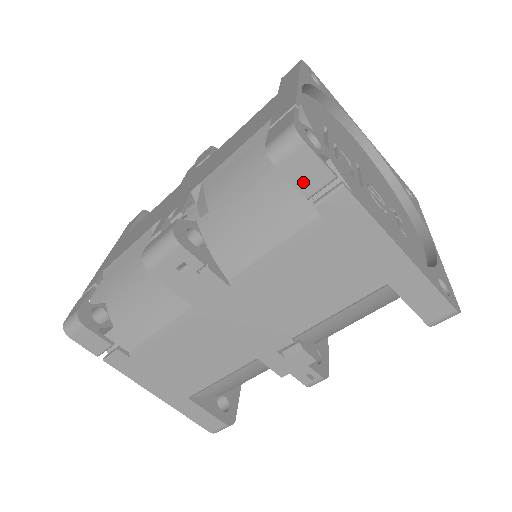
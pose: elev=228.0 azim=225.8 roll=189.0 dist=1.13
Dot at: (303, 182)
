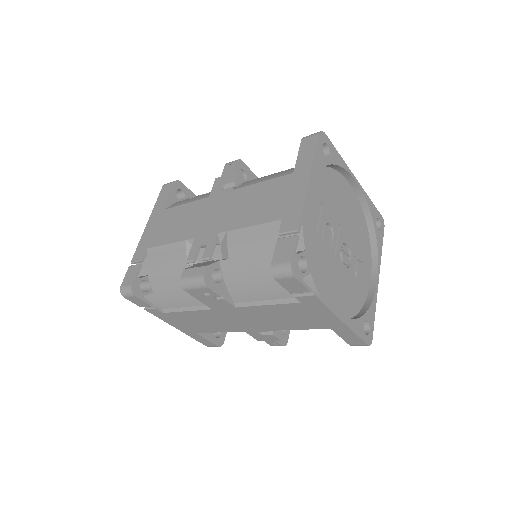
Dot at: (290, 288)
